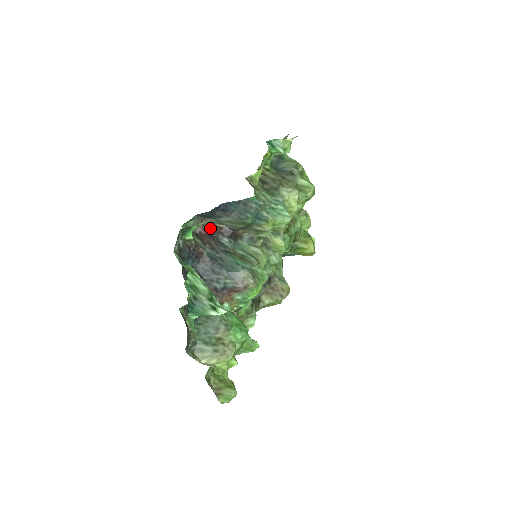
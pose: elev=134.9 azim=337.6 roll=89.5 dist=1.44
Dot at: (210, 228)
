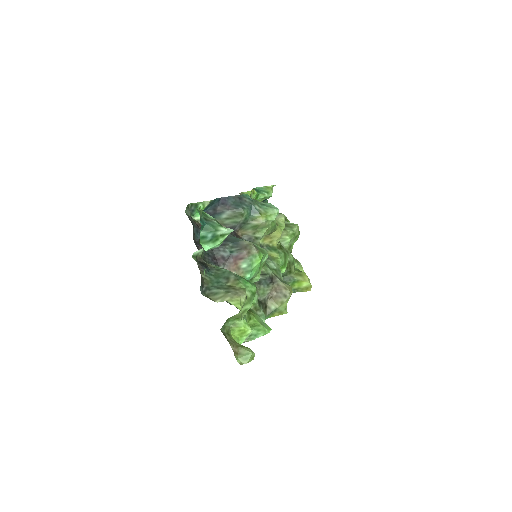
Dot at: occluded
